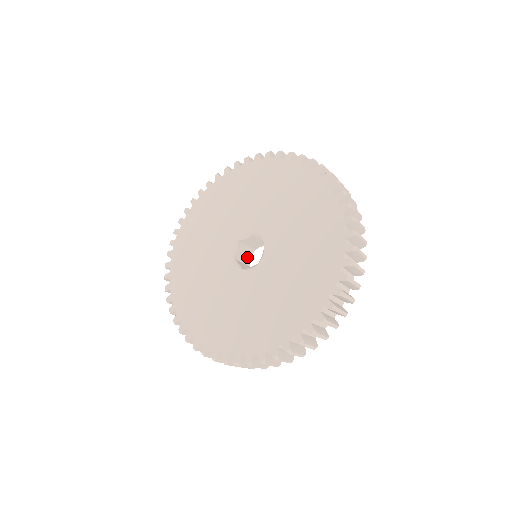
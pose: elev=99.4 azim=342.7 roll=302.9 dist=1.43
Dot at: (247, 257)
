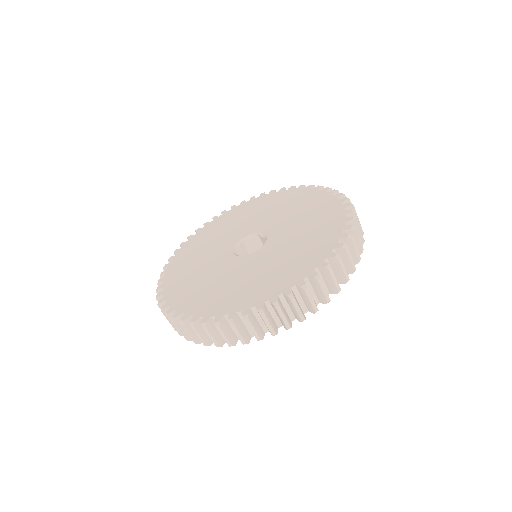
Dot at: occluded
